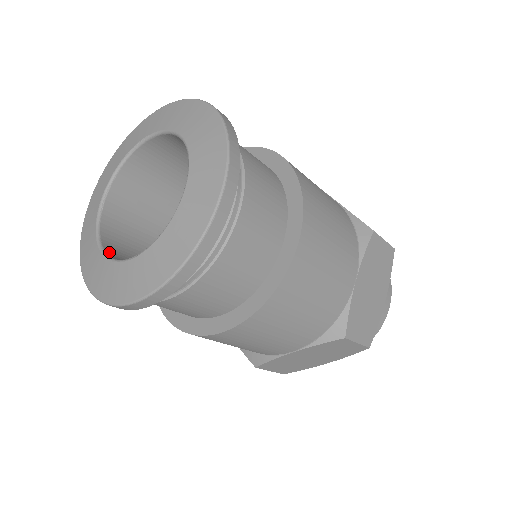
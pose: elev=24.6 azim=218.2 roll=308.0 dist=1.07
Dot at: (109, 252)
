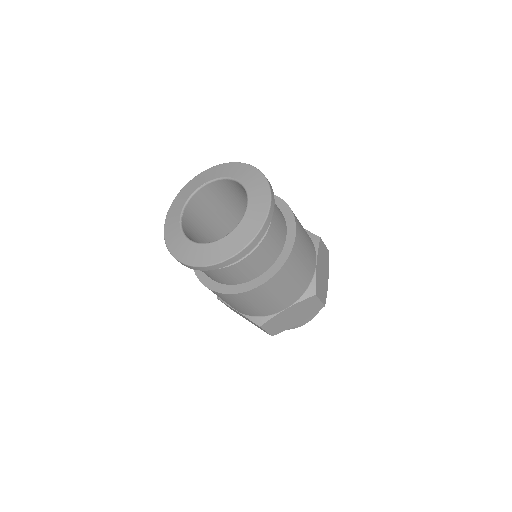
Dot at: occluded
